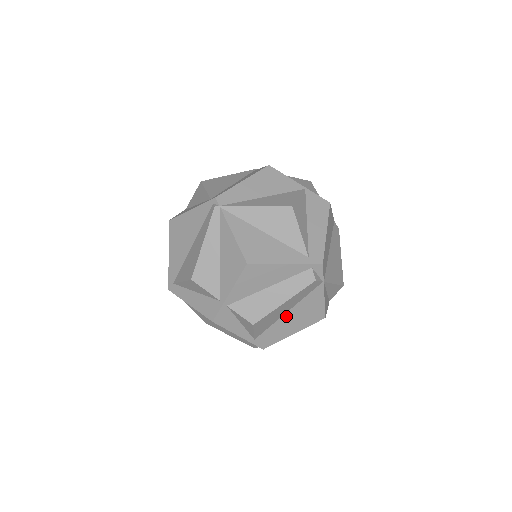
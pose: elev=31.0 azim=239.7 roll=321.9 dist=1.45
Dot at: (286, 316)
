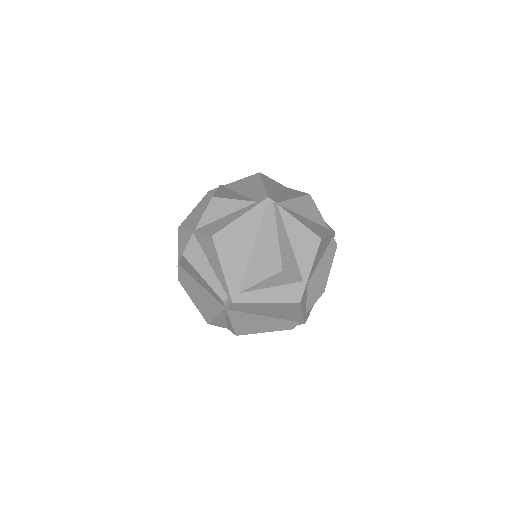
Dot at: occluded
